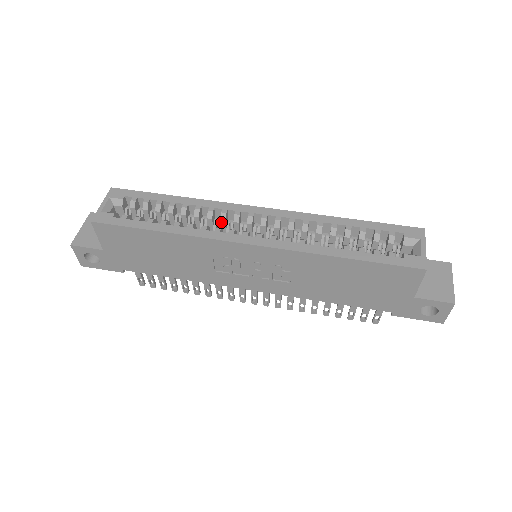
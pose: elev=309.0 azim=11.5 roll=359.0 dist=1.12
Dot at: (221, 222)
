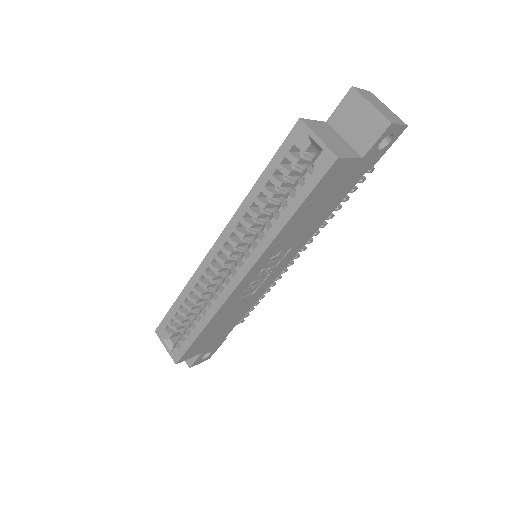
Dot at: (214, 280)
